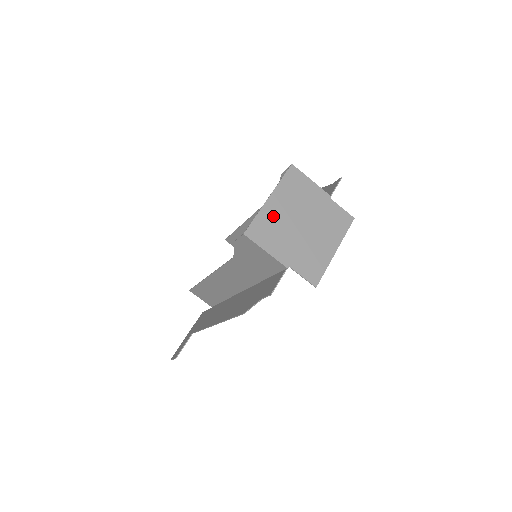
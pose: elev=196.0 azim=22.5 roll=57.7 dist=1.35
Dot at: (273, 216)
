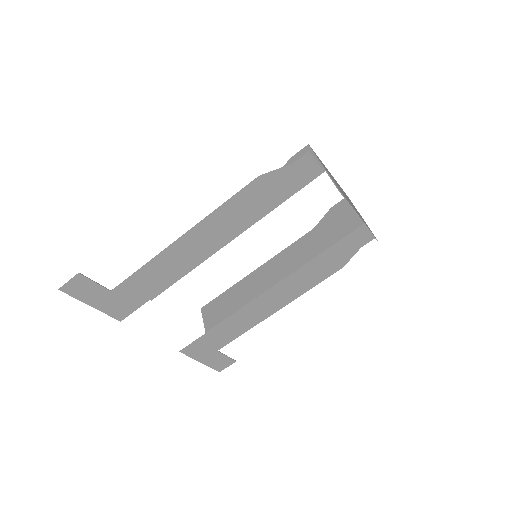
Dot at: (328, 171)
